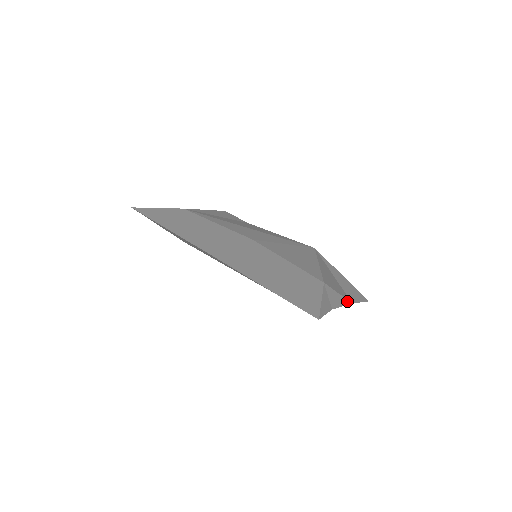
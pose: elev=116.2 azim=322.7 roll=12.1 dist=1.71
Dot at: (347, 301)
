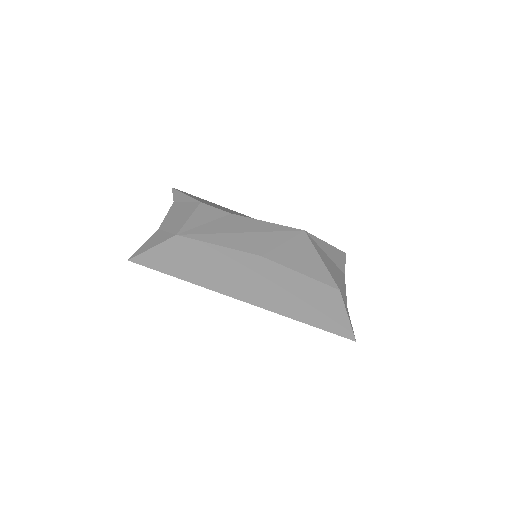
Dot at: (344, 279)
